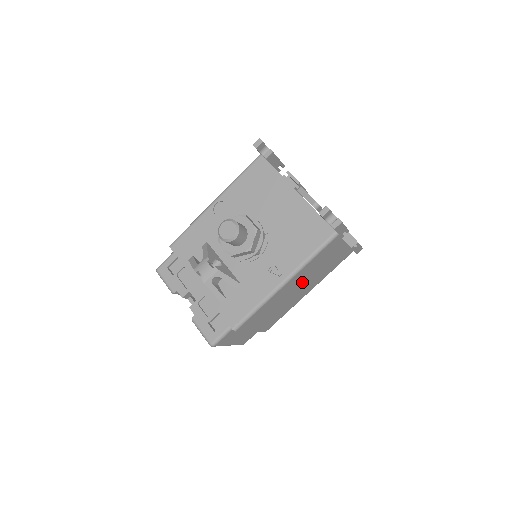
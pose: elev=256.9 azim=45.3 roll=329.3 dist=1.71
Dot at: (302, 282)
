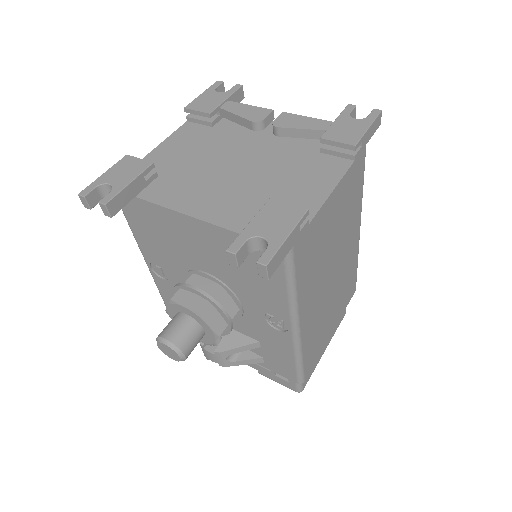
Dot at: (326, 274)
